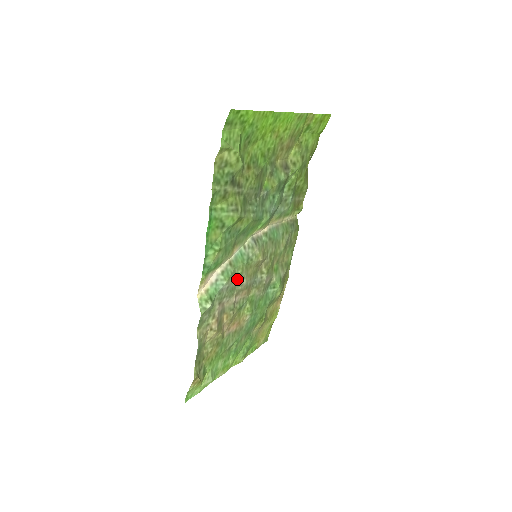
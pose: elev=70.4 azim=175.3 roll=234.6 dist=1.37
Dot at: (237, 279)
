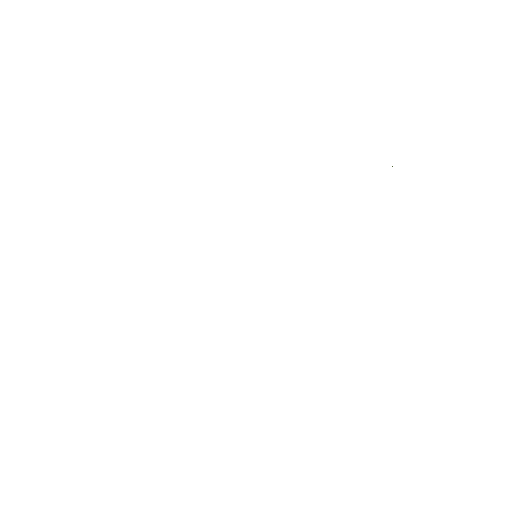
Dot at: occluded
